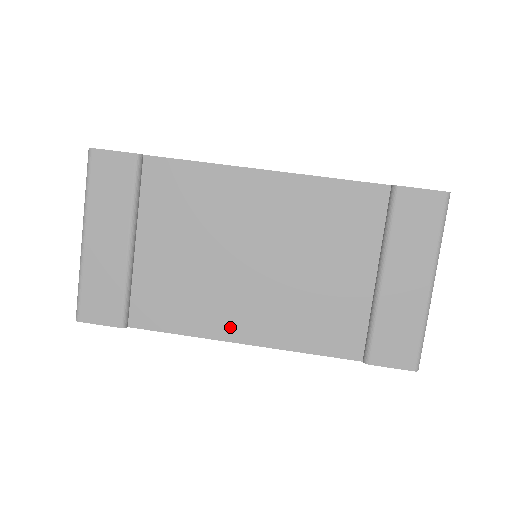
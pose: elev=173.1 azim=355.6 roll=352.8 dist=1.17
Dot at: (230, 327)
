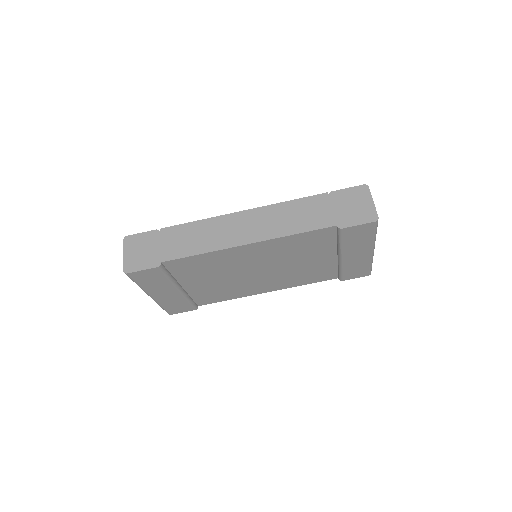
Dot at: (257, 291)
